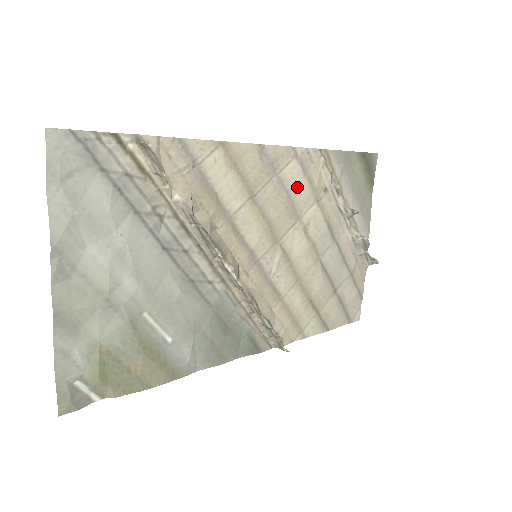
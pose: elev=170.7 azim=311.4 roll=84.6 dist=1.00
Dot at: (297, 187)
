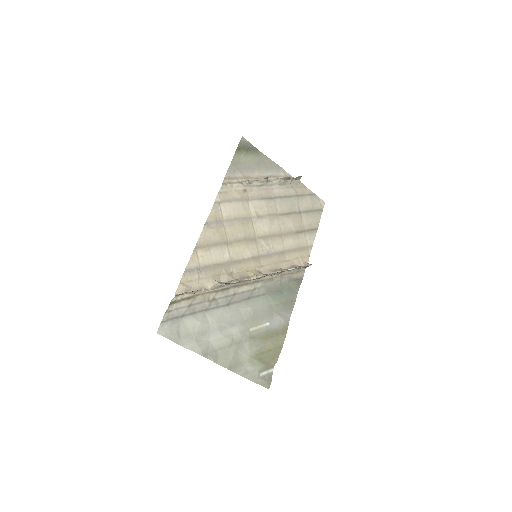
Dot at: (235, 211)
